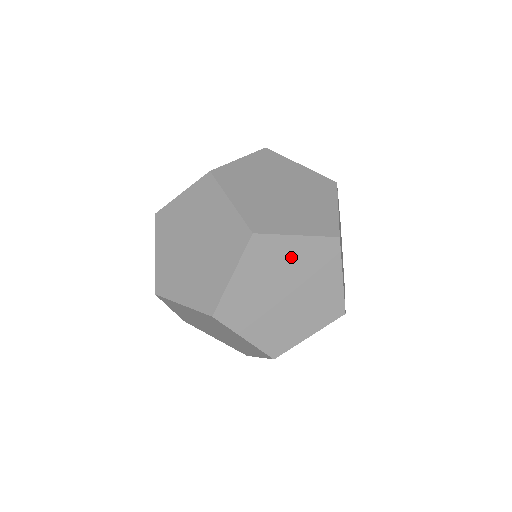
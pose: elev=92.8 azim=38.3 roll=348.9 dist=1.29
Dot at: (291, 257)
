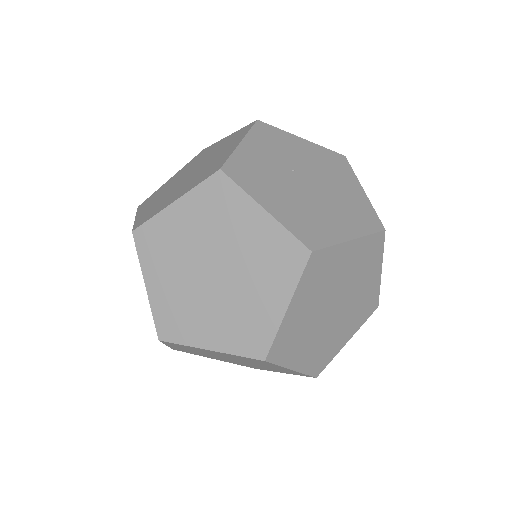
Dot at: (269, 366)
